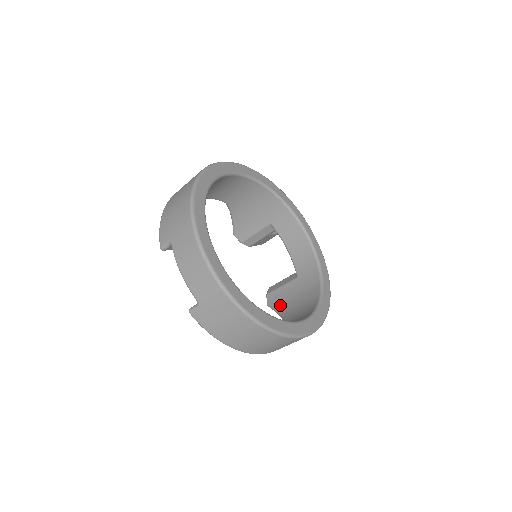
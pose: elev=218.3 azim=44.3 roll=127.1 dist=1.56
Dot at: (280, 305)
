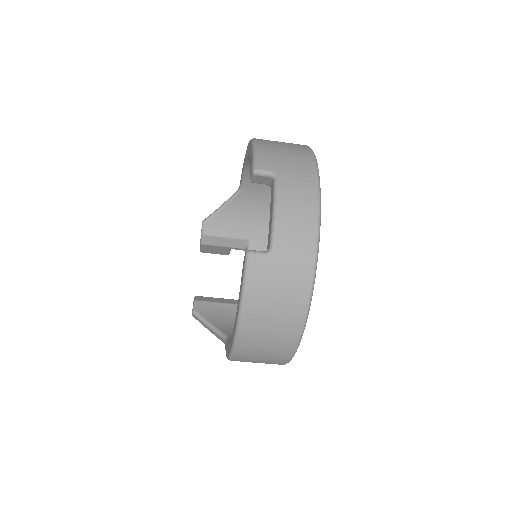
Dot at: (216, 319)
